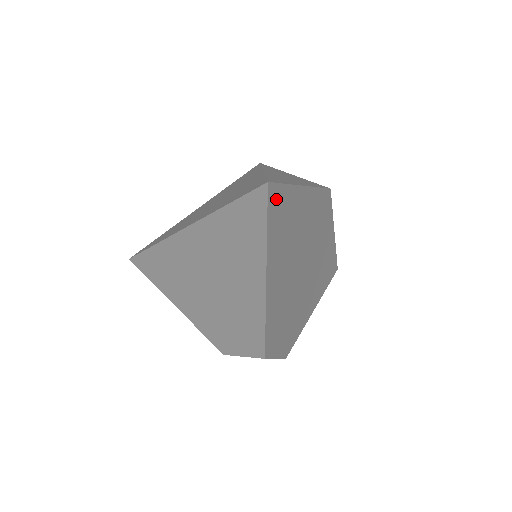
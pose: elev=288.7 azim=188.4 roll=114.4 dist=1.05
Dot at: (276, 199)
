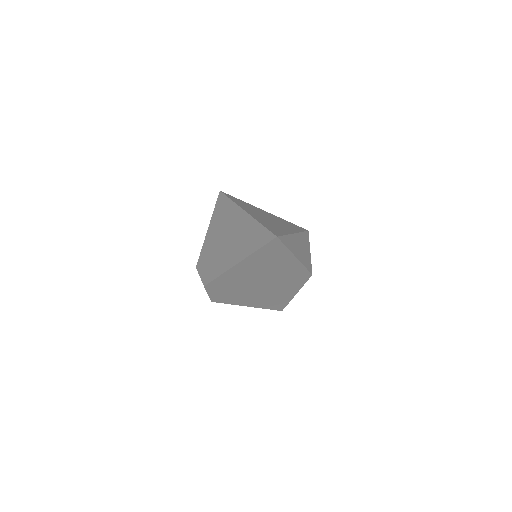
Dot at: (275, 245)
